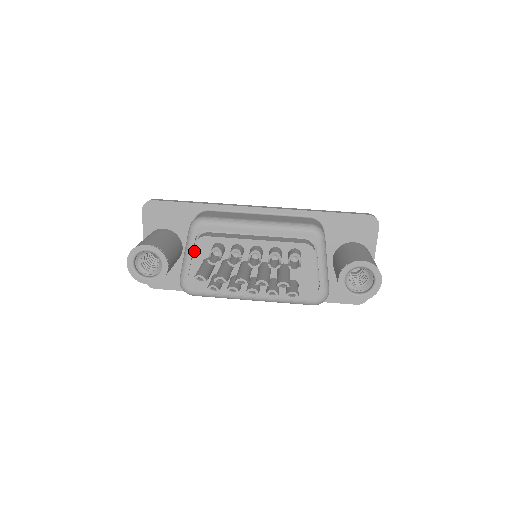
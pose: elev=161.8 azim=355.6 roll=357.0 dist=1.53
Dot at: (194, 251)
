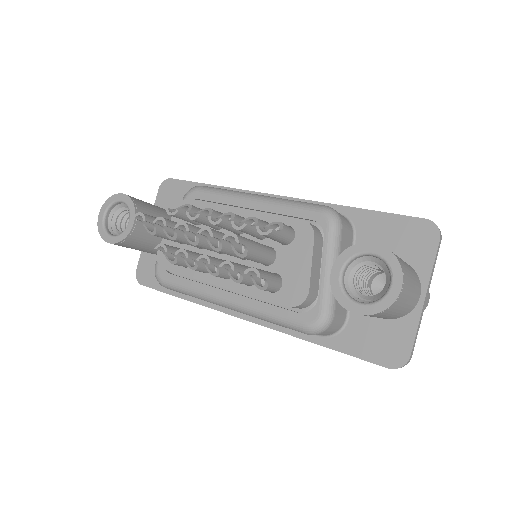
Dot at: occluded
